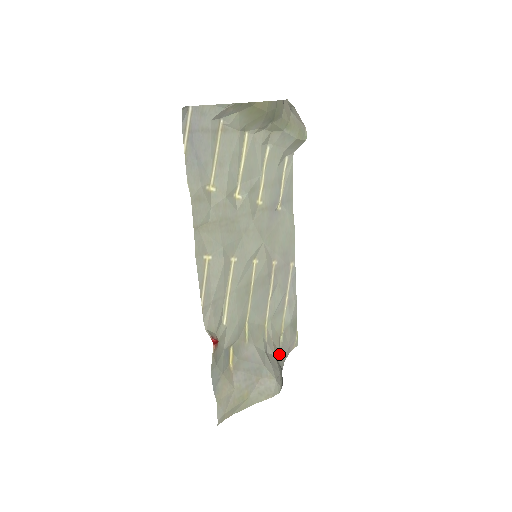
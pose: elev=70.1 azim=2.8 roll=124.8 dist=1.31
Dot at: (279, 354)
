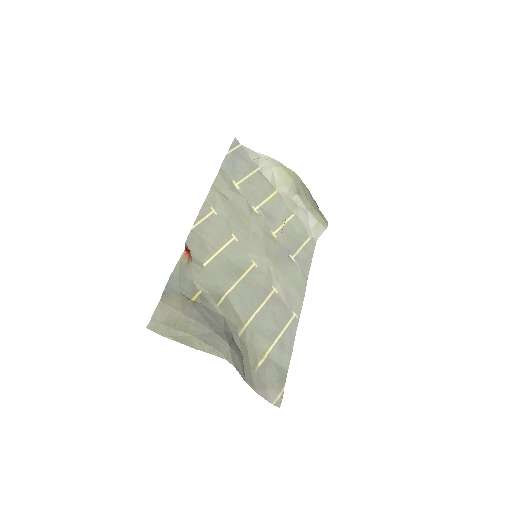
Dot at: (249, 370)
